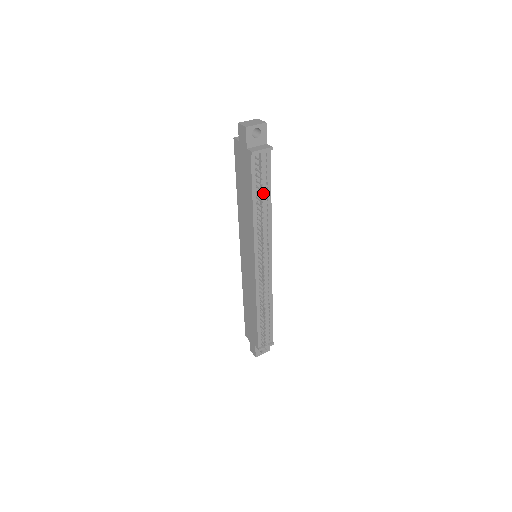
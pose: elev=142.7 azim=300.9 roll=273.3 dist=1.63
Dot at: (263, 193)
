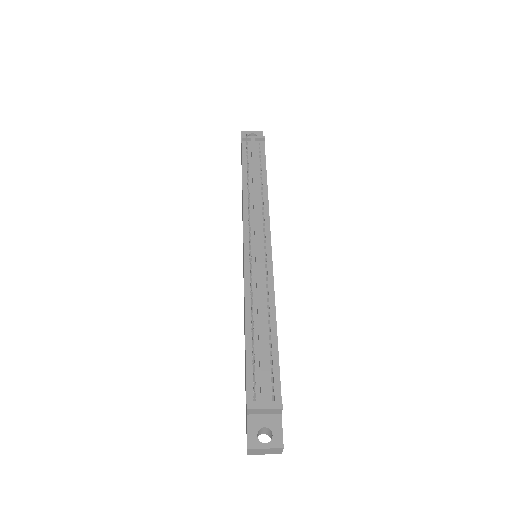
Dot at: (254, 169)
